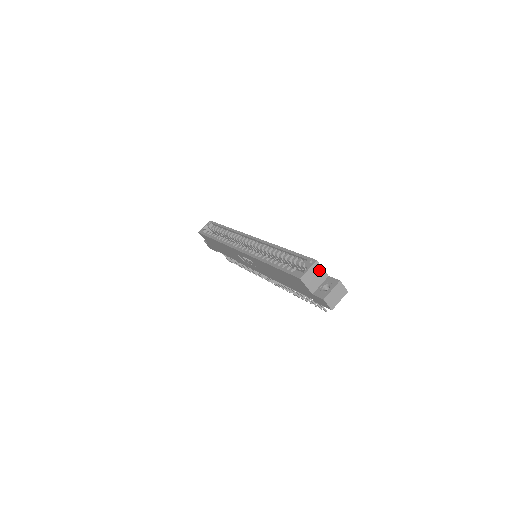
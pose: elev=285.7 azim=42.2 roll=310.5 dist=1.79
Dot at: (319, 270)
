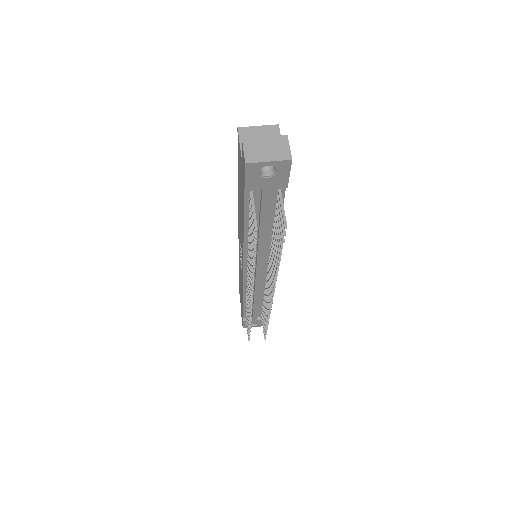
Dot at: occluded
